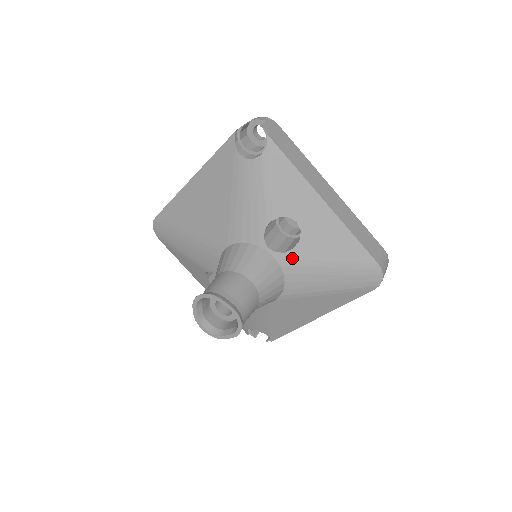
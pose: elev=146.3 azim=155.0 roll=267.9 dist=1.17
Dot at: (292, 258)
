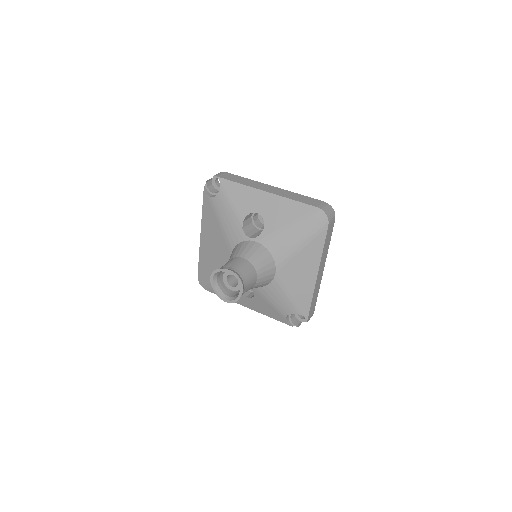
Dot at: (266, 235)
